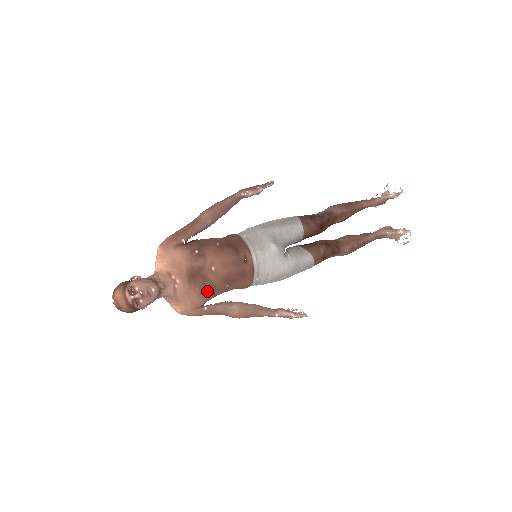
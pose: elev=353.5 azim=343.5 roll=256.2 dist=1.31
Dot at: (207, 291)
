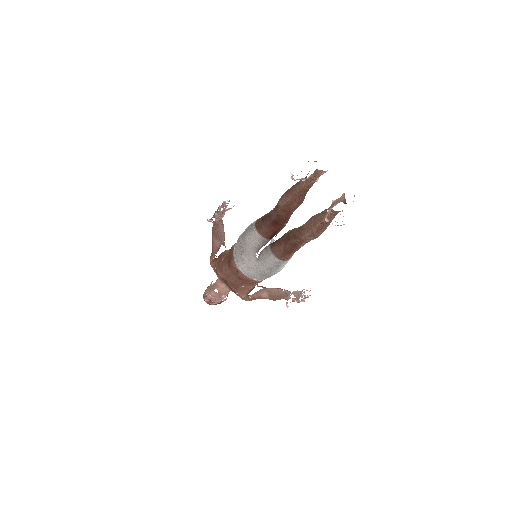
Dot at: (234, 292)
